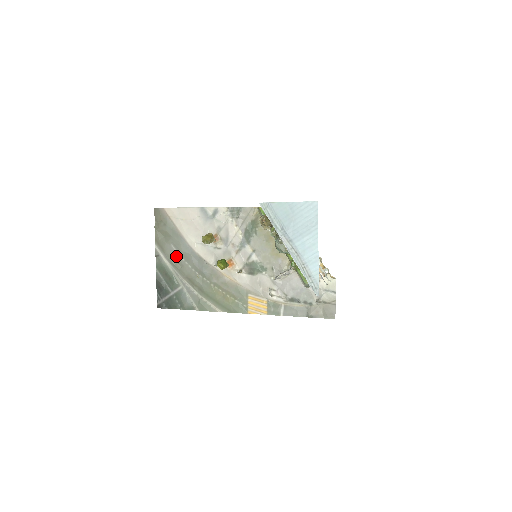
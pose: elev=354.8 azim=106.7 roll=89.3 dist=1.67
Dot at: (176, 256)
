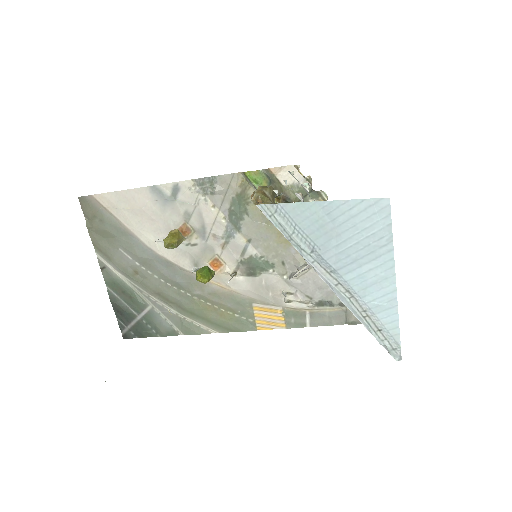
Dot at: (131, 265)
